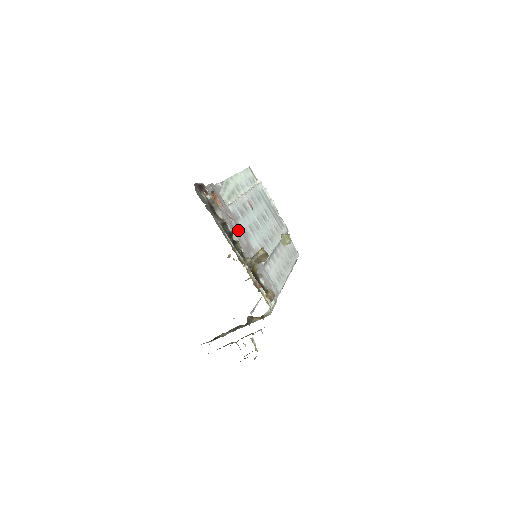
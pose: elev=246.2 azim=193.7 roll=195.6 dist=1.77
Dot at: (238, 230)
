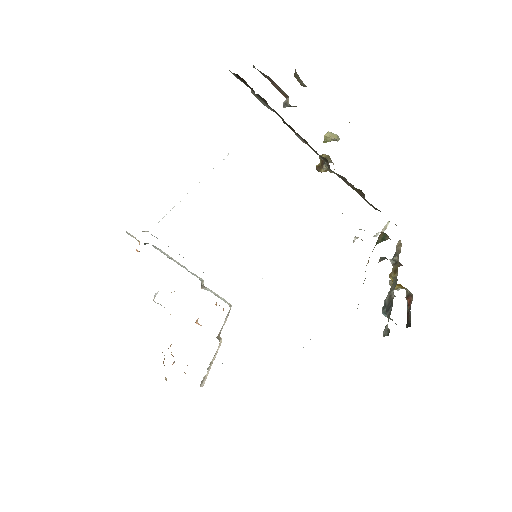
Dot at: occluded
